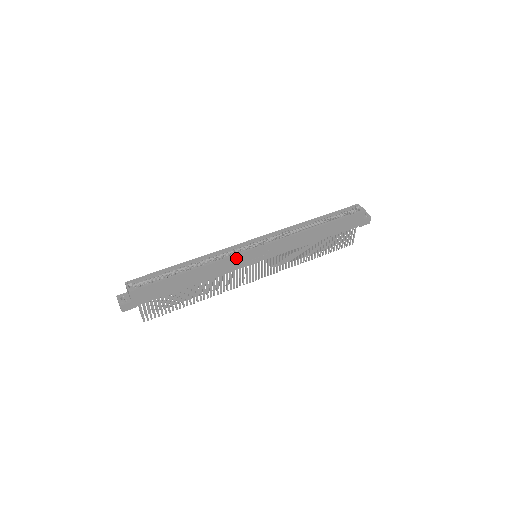
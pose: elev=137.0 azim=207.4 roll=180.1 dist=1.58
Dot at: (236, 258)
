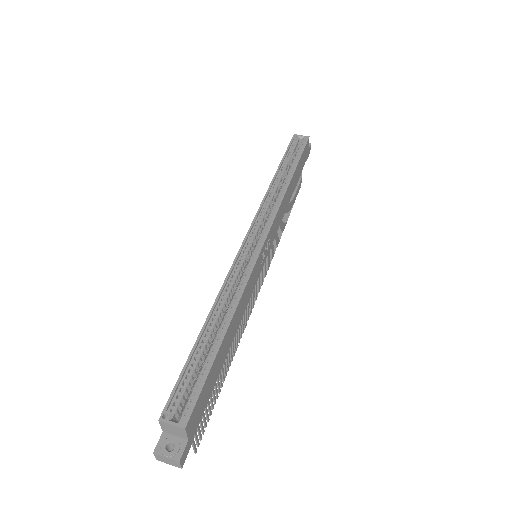
Dot at: (253, 271)
